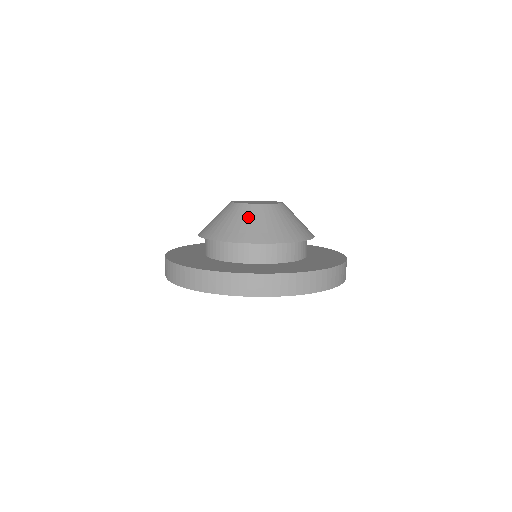
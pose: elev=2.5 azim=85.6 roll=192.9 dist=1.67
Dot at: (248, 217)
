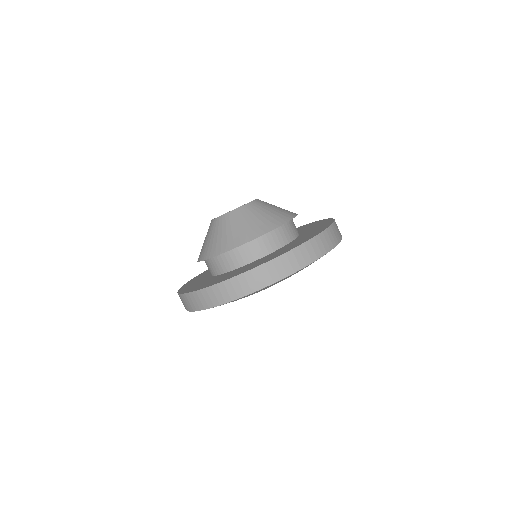
Dot at: (221, 229)
